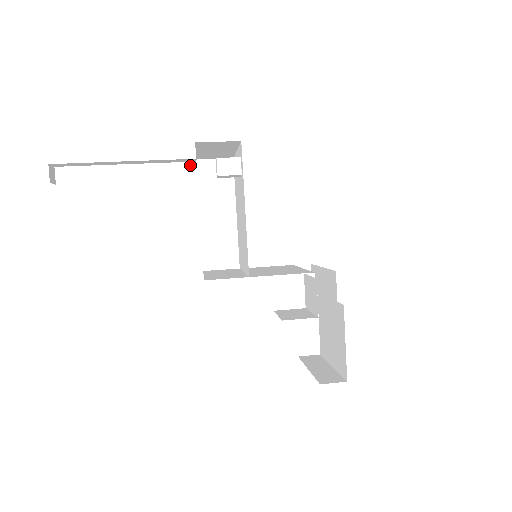
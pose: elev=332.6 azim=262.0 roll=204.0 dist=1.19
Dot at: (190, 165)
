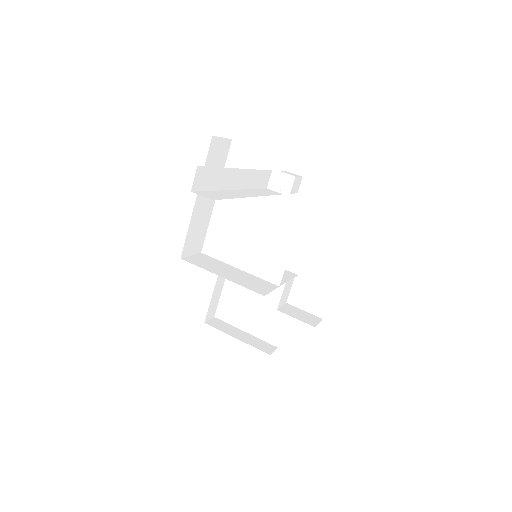
Dot at: (268, 174)
